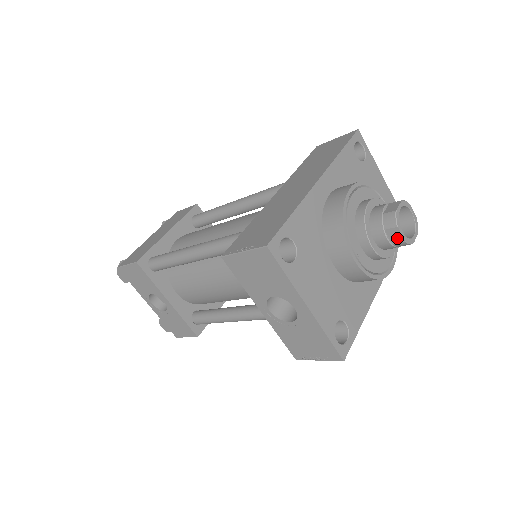
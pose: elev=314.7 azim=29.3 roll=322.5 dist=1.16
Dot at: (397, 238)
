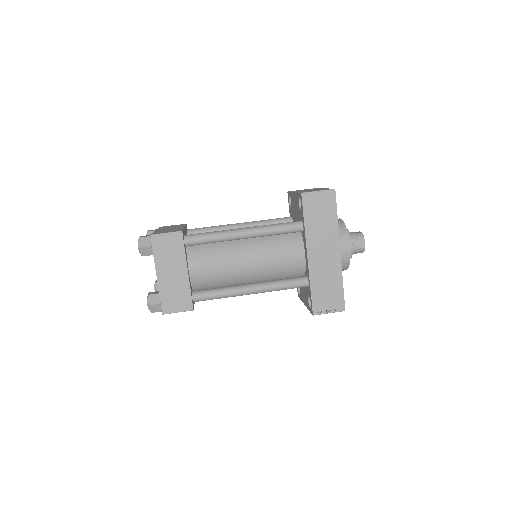
Dot at: occluded
